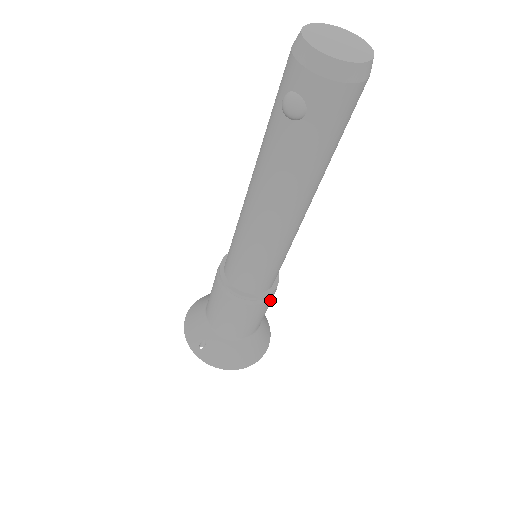
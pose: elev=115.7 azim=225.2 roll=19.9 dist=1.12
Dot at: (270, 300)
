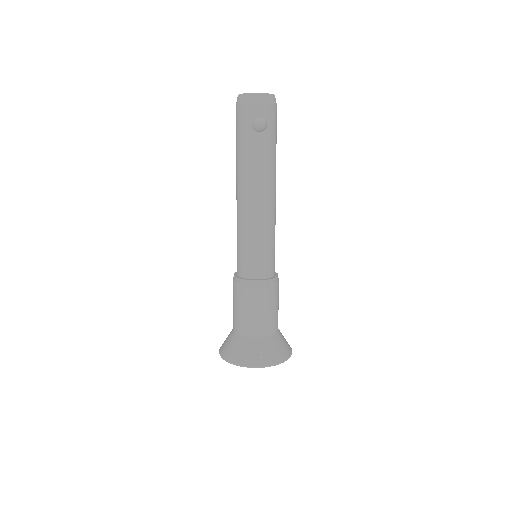
Dot at: occluded
